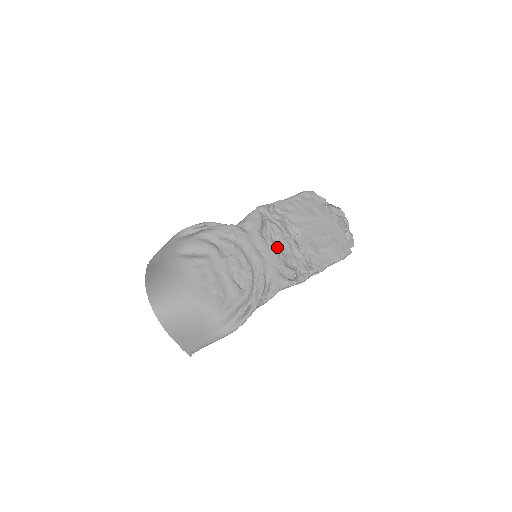
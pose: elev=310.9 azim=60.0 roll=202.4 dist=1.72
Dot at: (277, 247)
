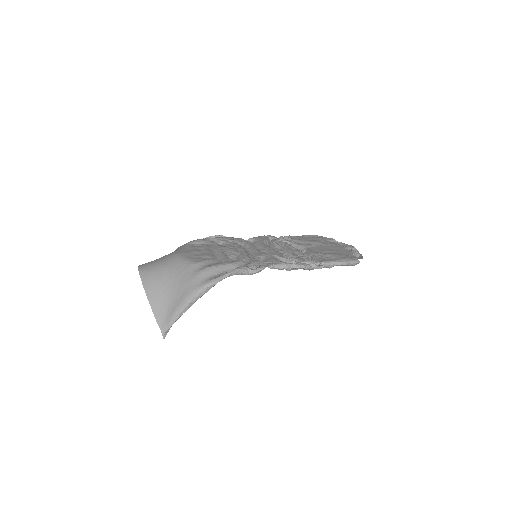
Dot at: (279, 251)
